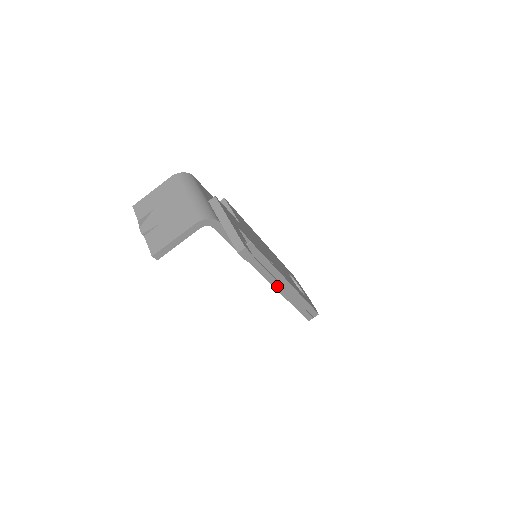
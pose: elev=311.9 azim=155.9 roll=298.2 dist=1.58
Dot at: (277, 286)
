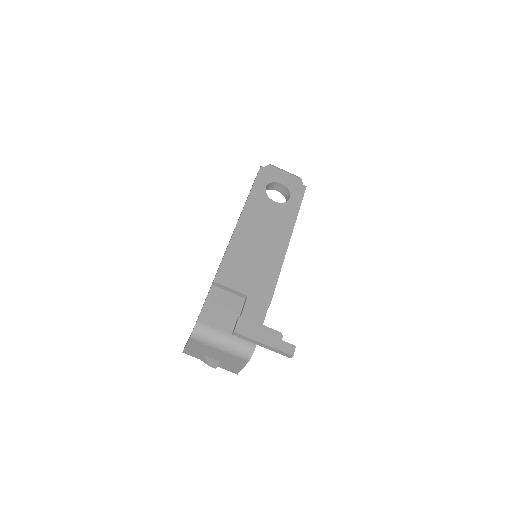
Dot at: occluded
